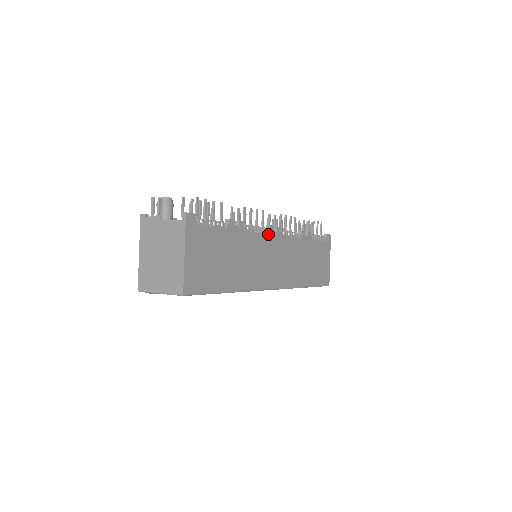
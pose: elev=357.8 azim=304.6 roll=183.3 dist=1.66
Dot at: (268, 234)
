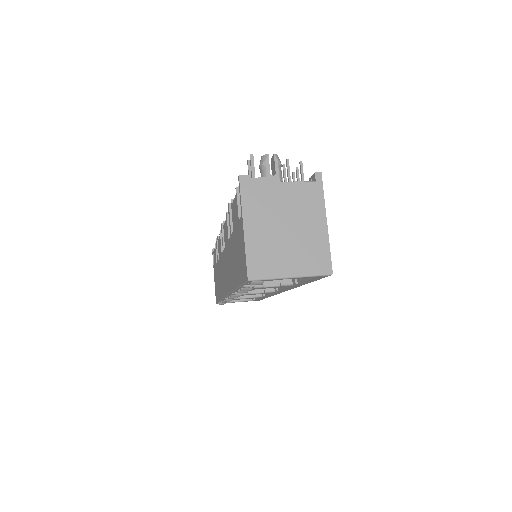
Dot at: occluded
